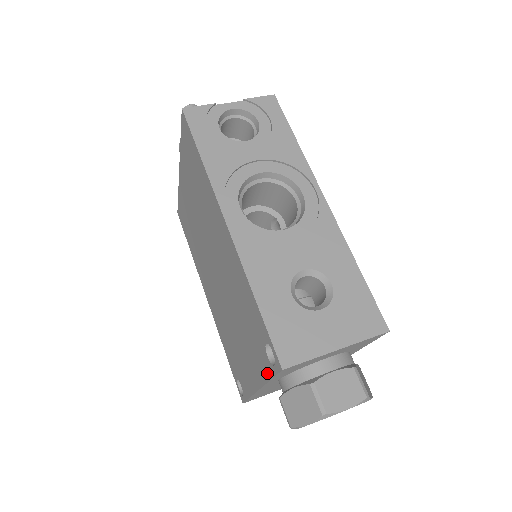
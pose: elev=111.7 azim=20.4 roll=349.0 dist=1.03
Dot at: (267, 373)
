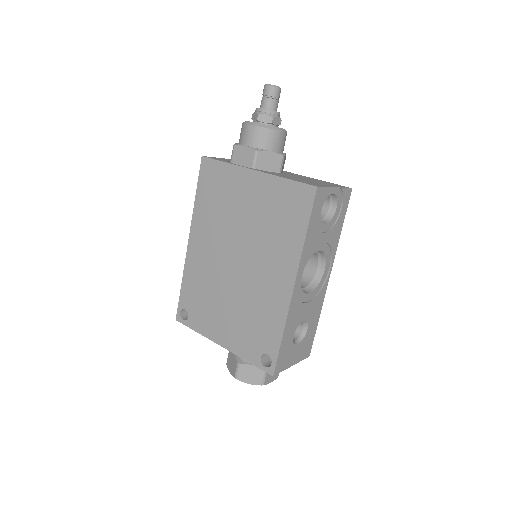
Dot at: (249, 358)
